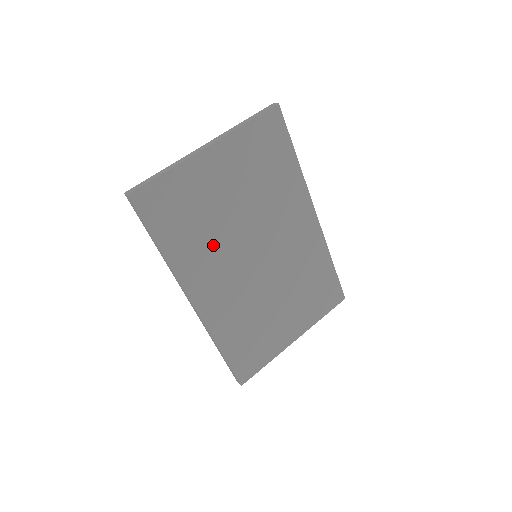
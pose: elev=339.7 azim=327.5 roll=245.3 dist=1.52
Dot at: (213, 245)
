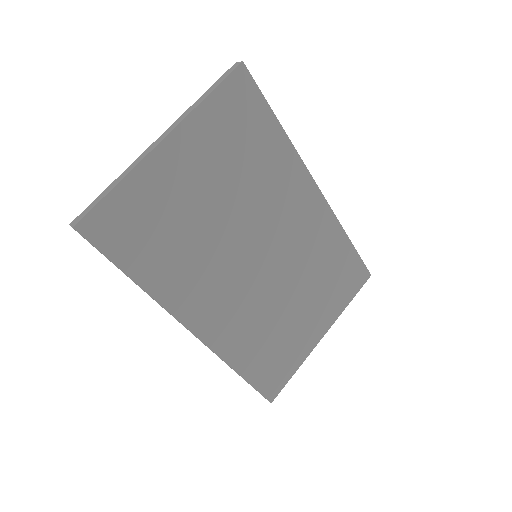
Dot at: (200, 258)
